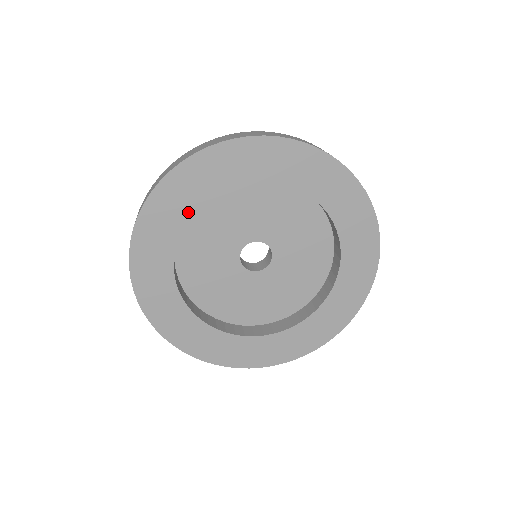
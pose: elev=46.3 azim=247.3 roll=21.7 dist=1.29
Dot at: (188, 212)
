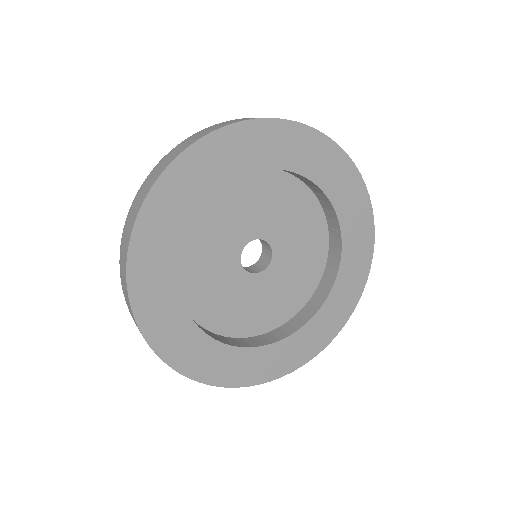
Dot at: (225, 178)
